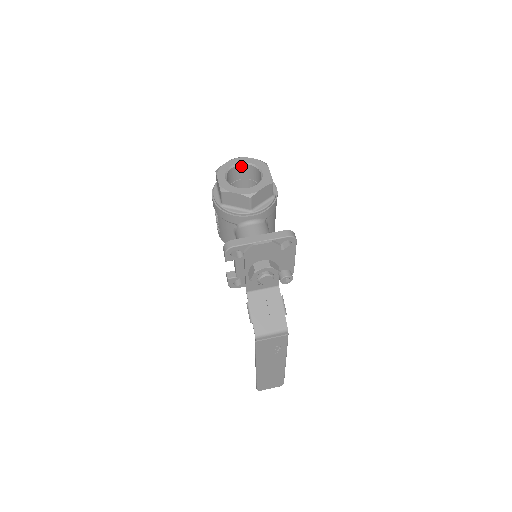
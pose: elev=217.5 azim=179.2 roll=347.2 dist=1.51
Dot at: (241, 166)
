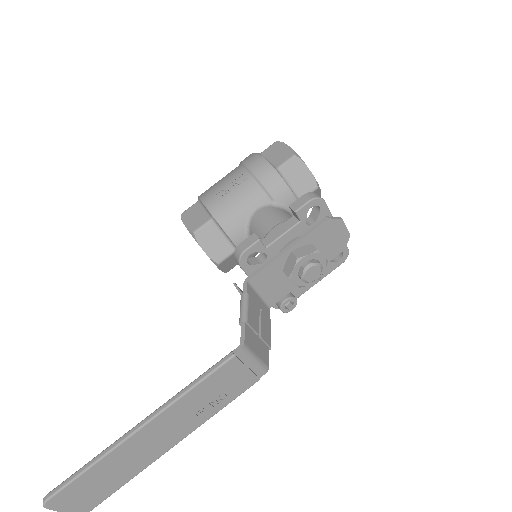
Dot at: occluded
